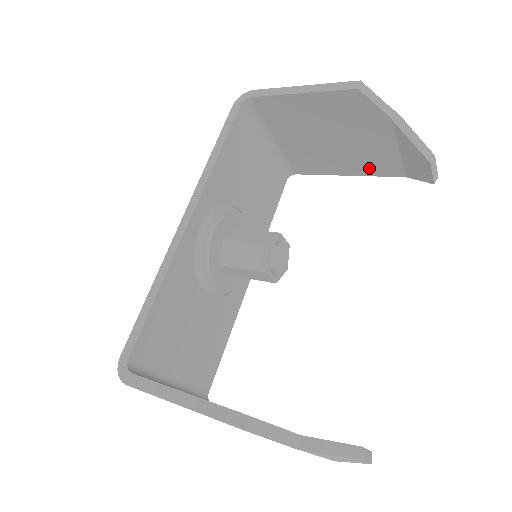
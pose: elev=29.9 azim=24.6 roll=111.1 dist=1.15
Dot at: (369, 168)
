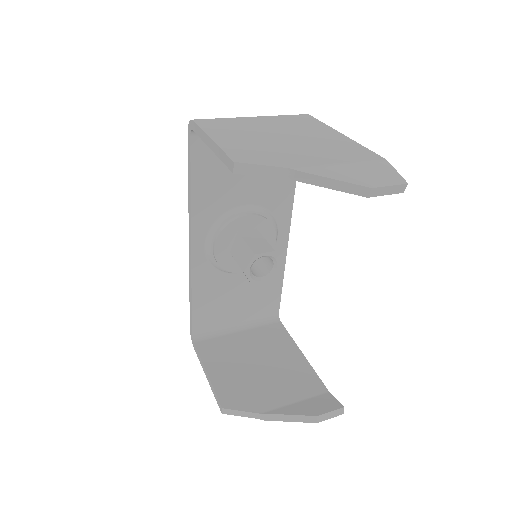
Dot at: occluded
